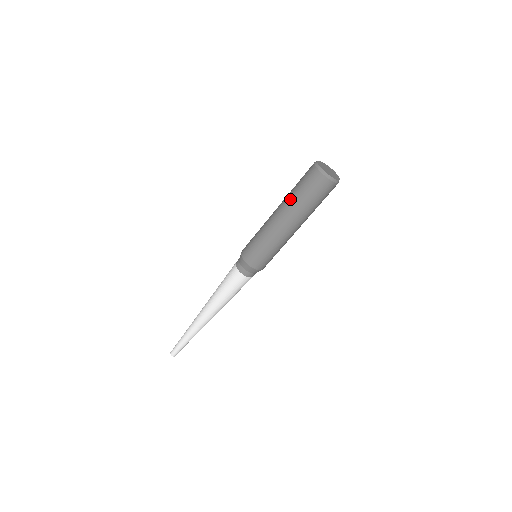
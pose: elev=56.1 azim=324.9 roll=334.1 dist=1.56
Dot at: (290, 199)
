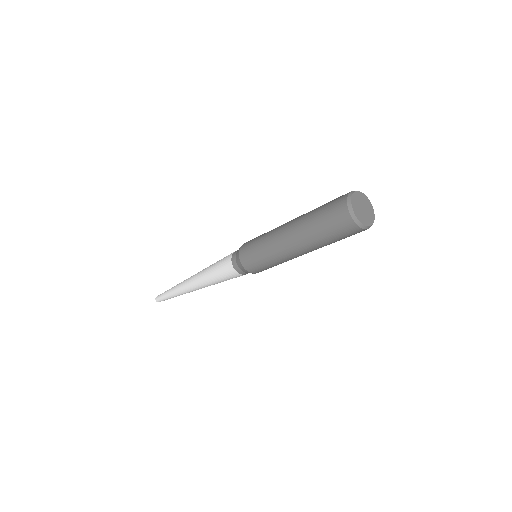
Dot at: (311, 238)
